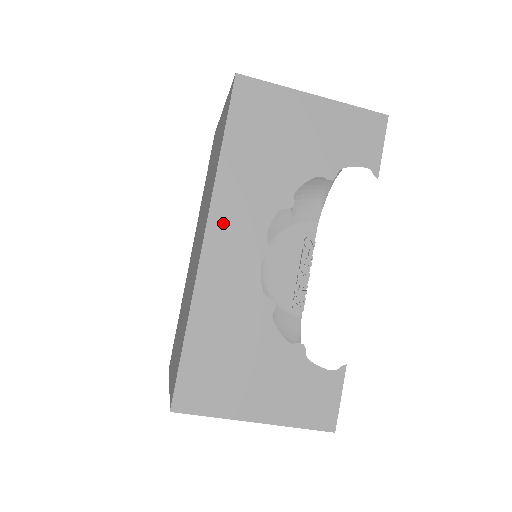
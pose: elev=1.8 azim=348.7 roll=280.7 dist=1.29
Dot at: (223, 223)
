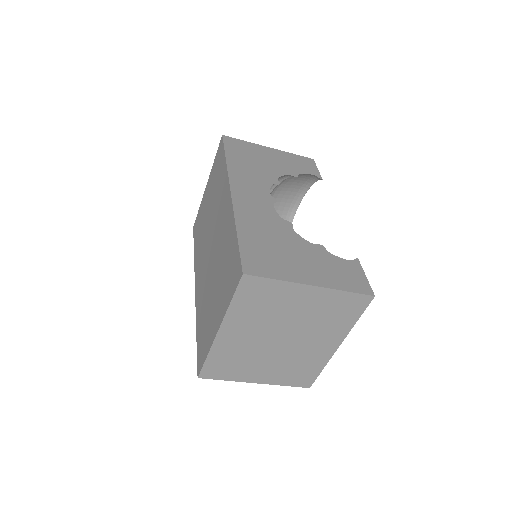
Dot at: (240, 185)
